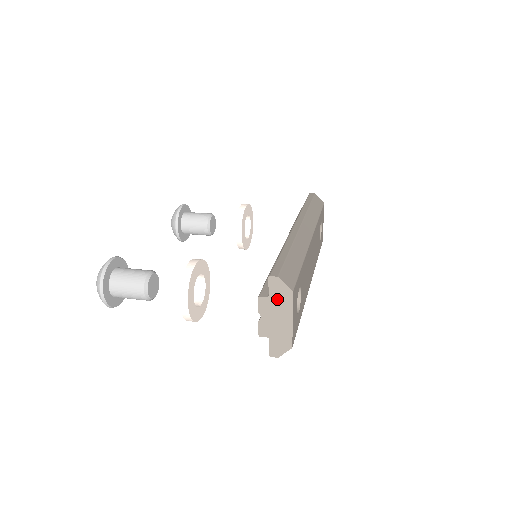
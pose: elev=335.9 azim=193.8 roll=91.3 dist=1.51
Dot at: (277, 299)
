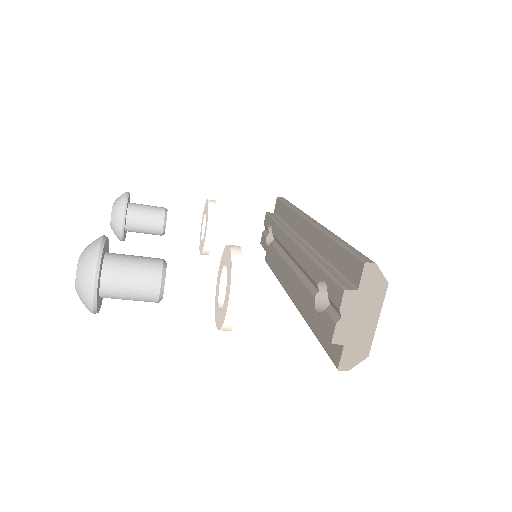
Dot at: (367, 293)
